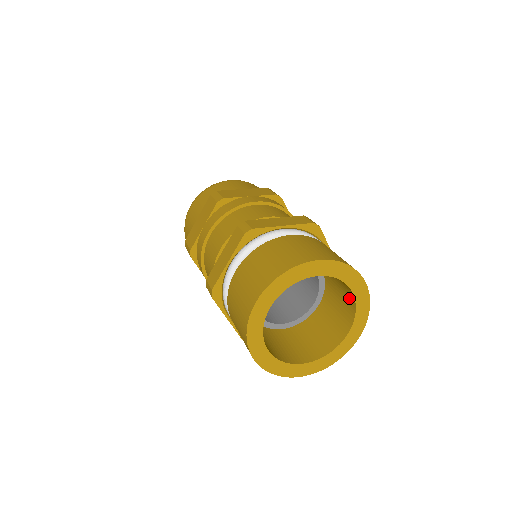
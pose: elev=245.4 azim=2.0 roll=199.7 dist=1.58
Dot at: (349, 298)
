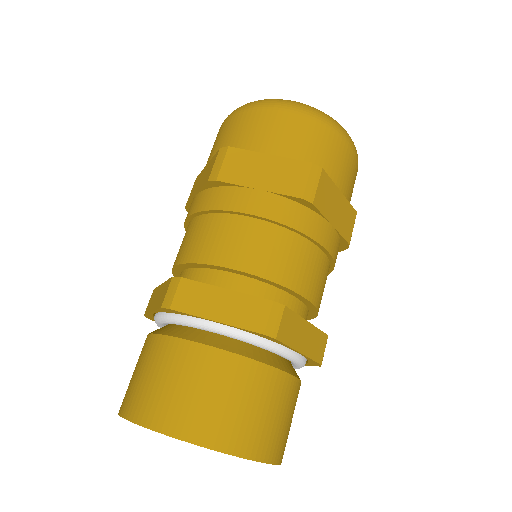
Dot at: occluded
